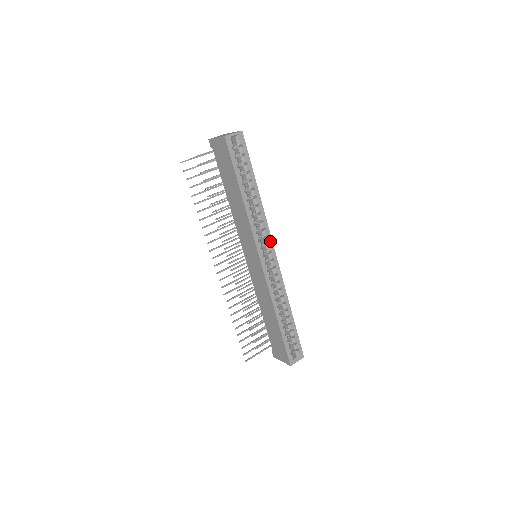
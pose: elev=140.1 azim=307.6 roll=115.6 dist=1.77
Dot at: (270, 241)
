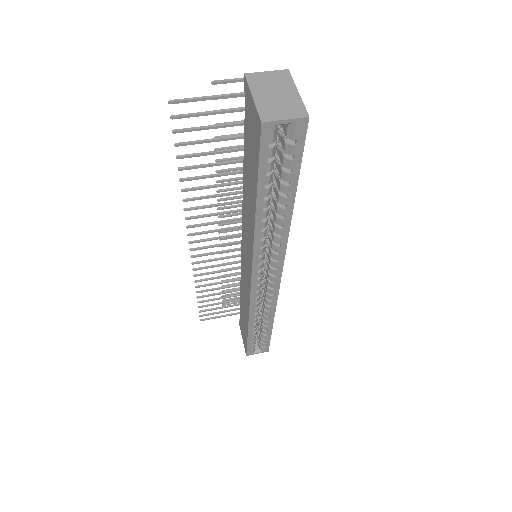
Dot at: (279, 265)
